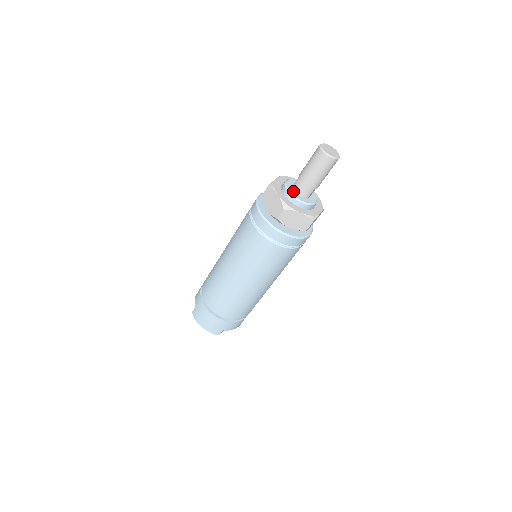
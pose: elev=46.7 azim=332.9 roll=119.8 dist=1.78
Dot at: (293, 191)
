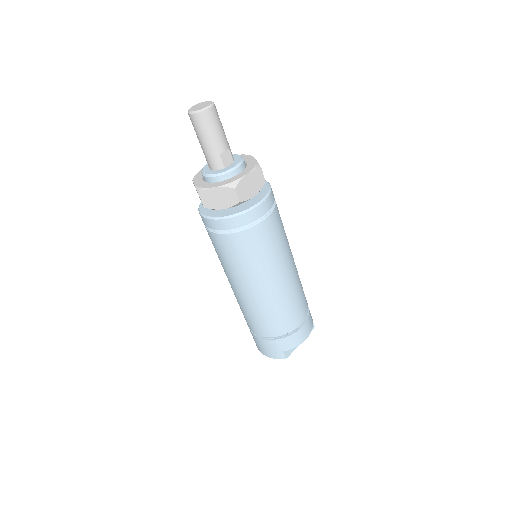
Dot at: (208, 170)
